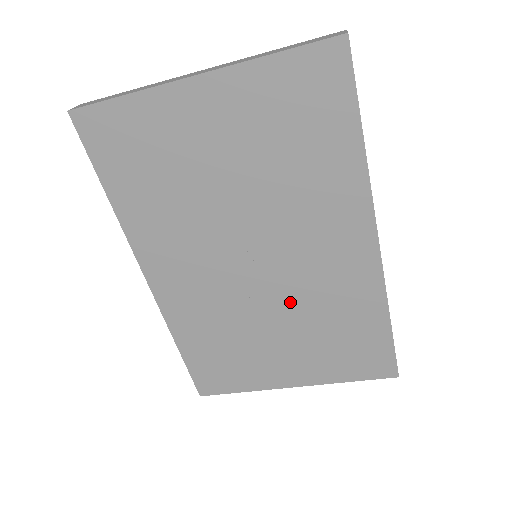
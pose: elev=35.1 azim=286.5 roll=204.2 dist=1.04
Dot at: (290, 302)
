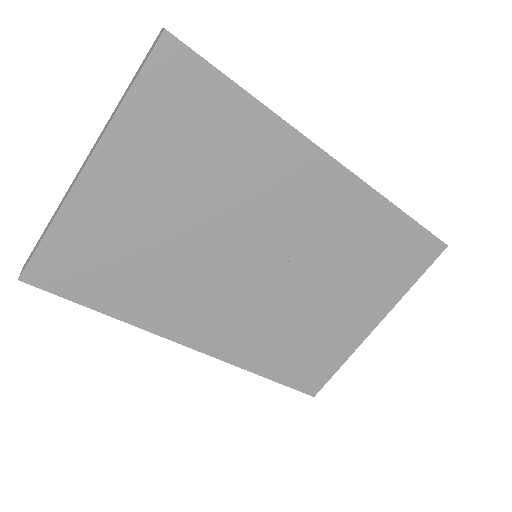
Dot at: (313, 266)
